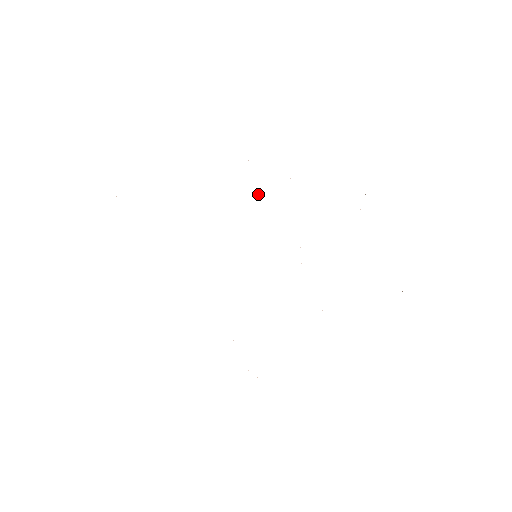
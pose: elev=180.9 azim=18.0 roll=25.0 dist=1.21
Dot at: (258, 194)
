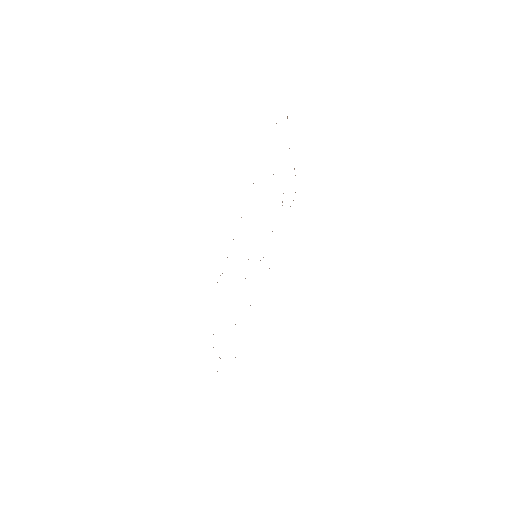
Dot at: occluded
